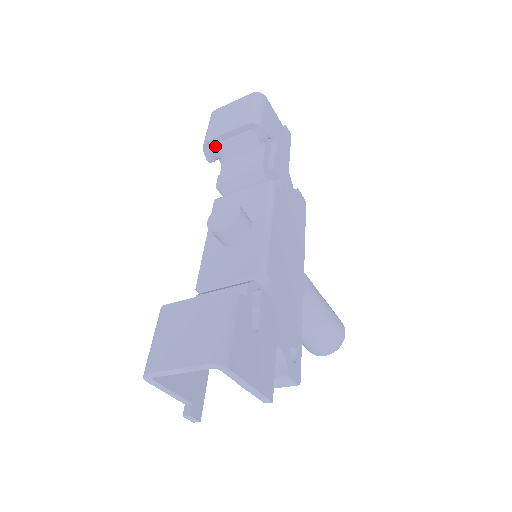
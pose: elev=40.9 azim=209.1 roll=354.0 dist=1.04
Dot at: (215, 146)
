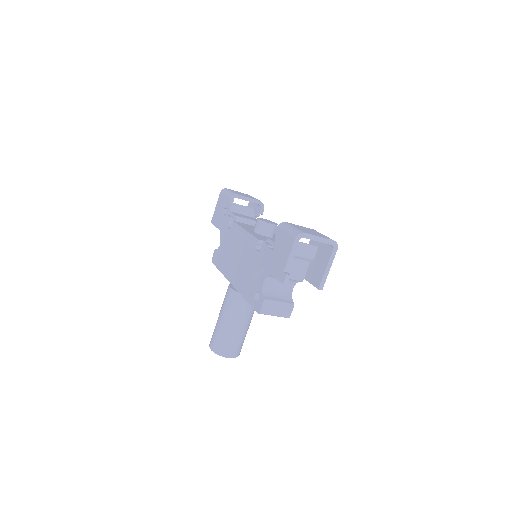
Dot at: occluded
